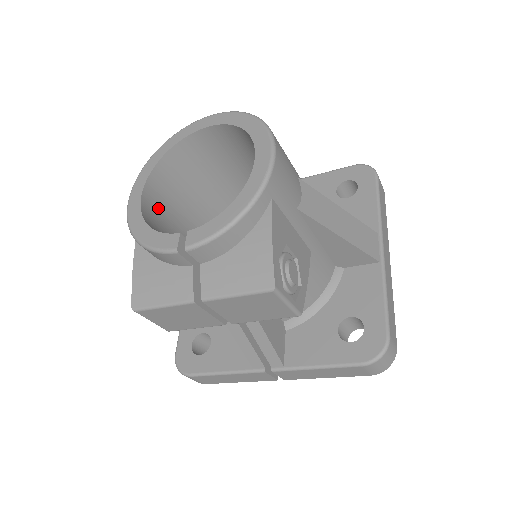
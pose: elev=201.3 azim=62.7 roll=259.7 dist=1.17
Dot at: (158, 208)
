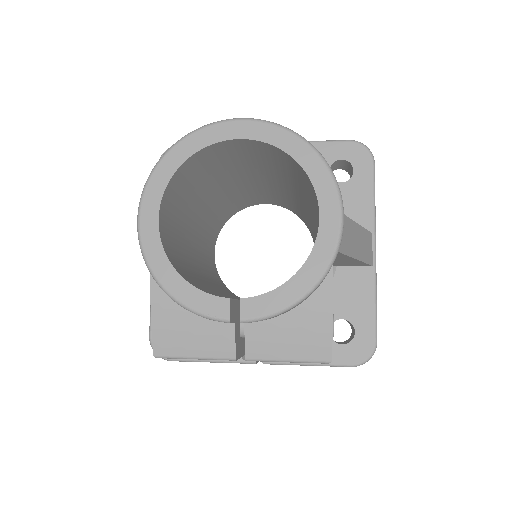
Dot at: (168, 226)
